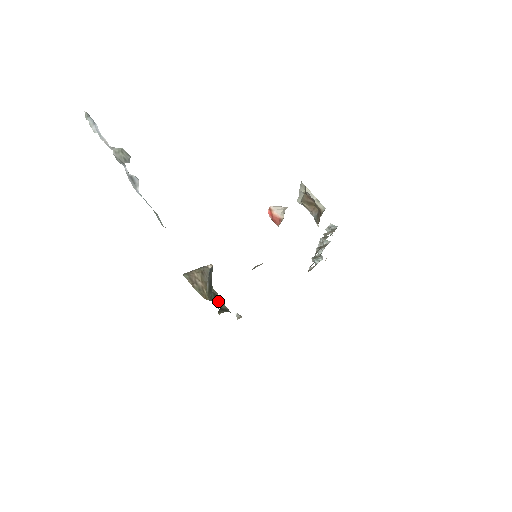
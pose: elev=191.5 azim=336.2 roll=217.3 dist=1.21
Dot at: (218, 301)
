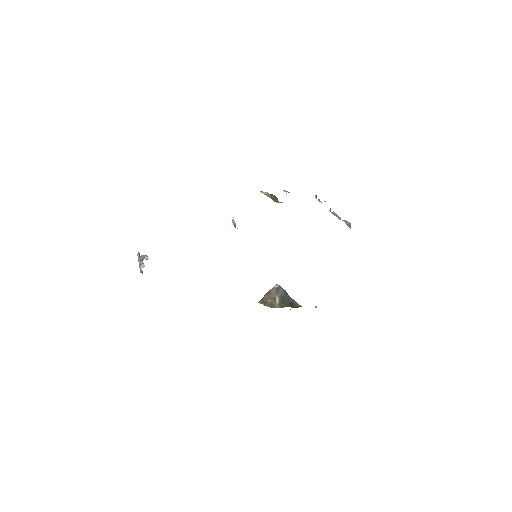
Dot at: (294, 305)
